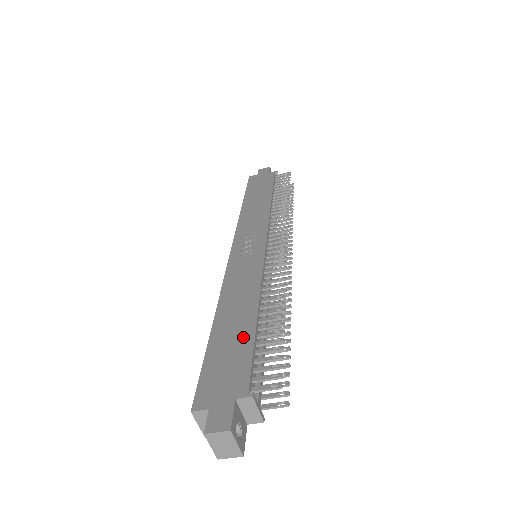
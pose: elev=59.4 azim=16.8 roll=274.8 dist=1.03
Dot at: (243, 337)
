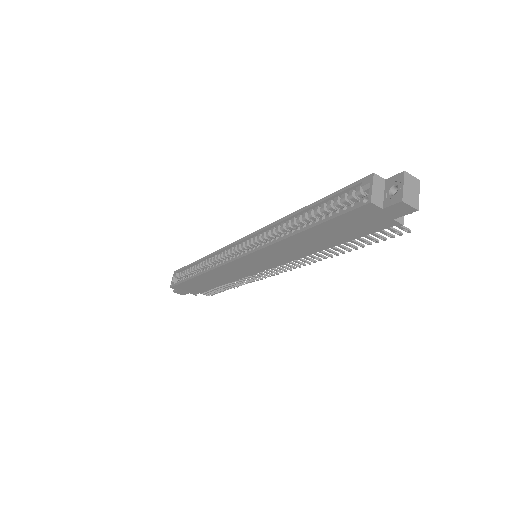
Dot at: occluded
